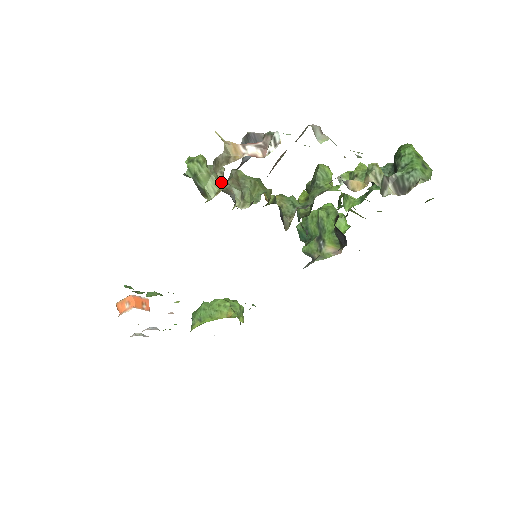
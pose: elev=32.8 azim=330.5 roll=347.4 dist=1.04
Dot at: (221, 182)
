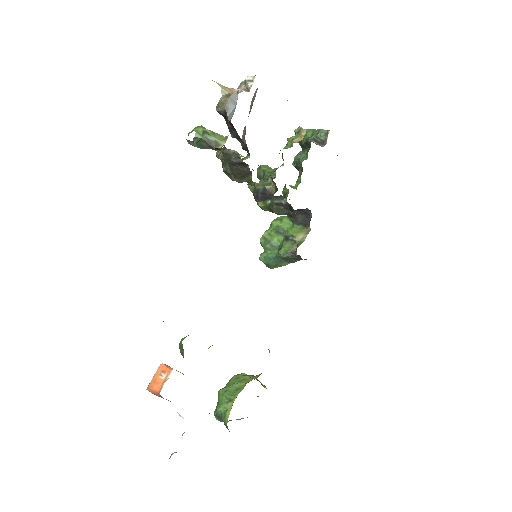
Dot at: occluded
